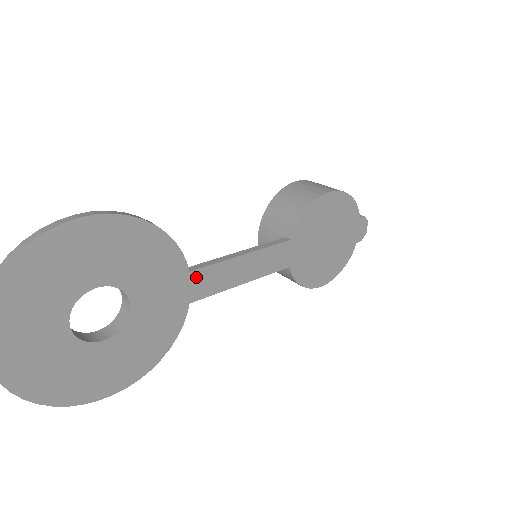
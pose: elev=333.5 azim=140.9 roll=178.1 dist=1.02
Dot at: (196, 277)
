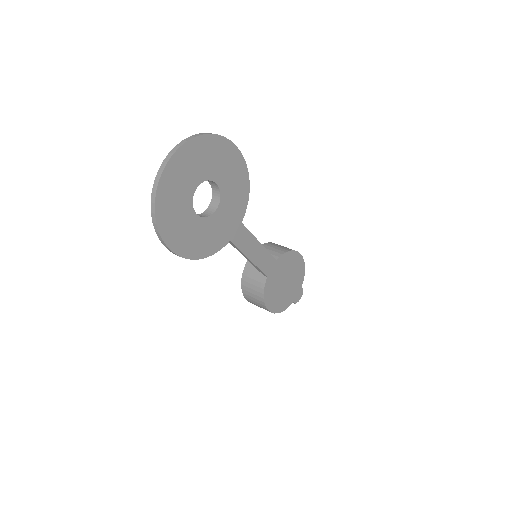
Dot at: (241, 229)
